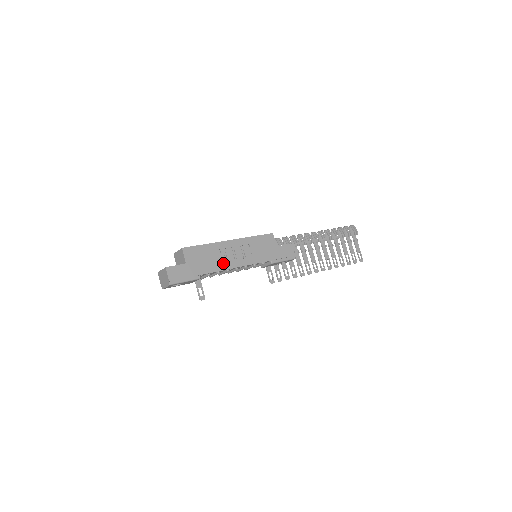
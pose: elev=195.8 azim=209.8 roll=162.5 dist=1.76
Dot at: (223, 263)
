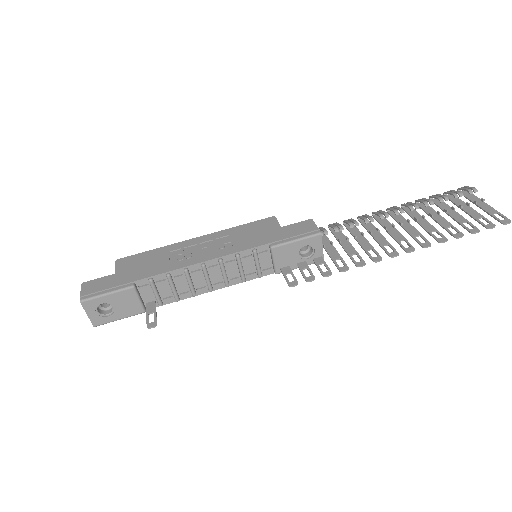
Dot at: (177, 262)
